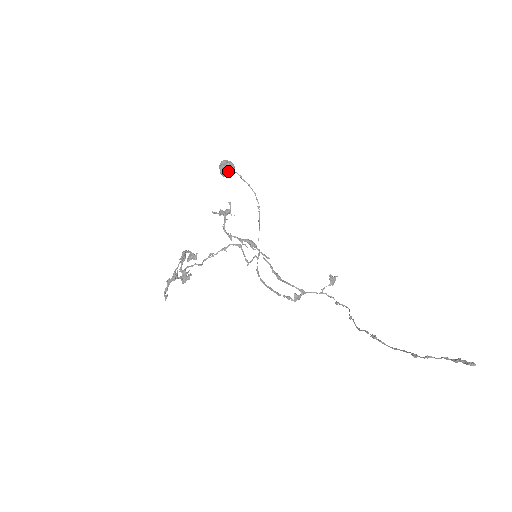
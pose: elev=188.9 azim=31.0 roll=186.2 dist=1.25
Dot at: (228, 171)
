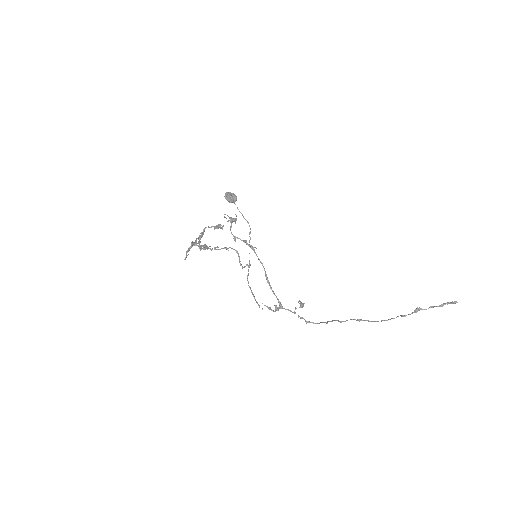
Dot at: (233, 198)
